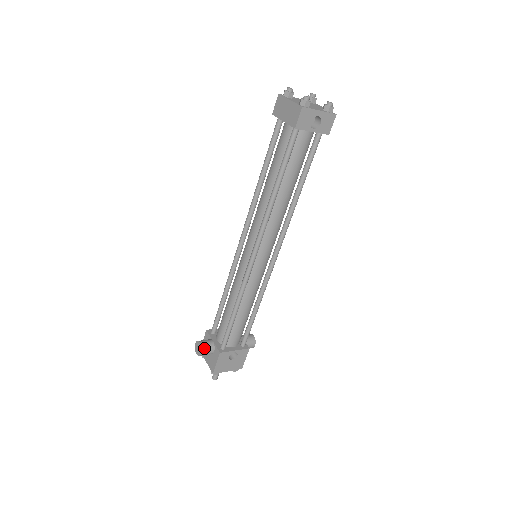
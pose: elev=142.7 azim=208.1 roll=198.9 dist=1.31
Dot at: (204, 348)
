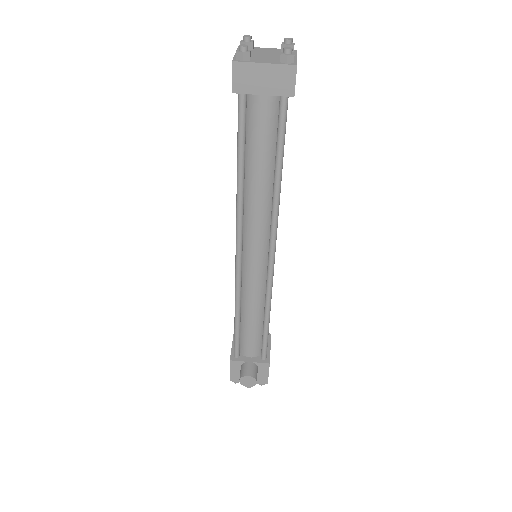
Dot at: (255, 375)
